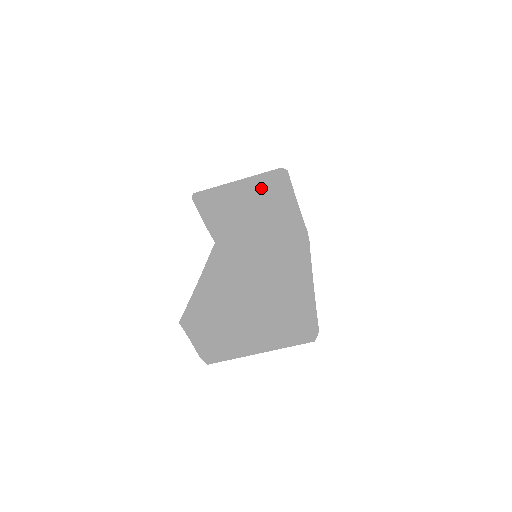
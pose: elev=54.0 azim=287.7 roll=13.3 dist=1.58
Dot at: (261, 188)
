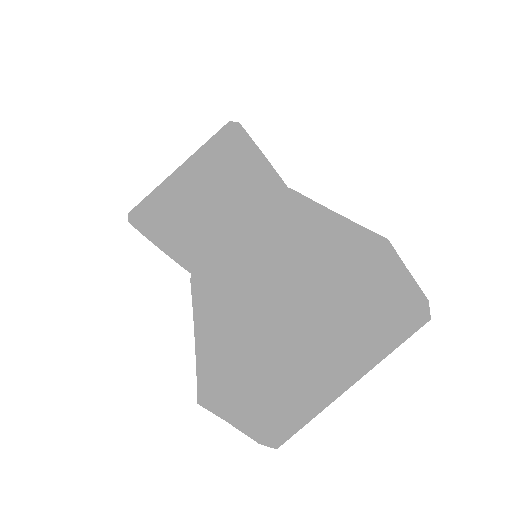
Dot at: (217, 163)
